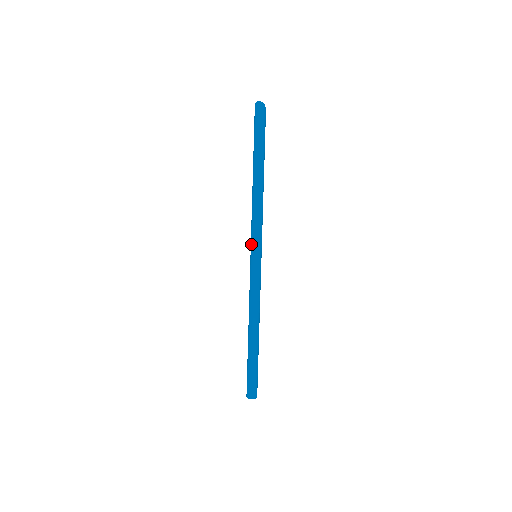
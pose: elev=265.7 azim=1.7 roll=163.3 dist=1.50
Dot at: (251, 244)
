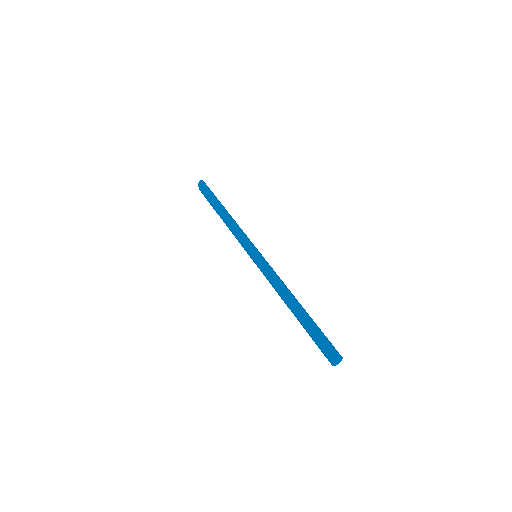
Dot at: (250, 245)
